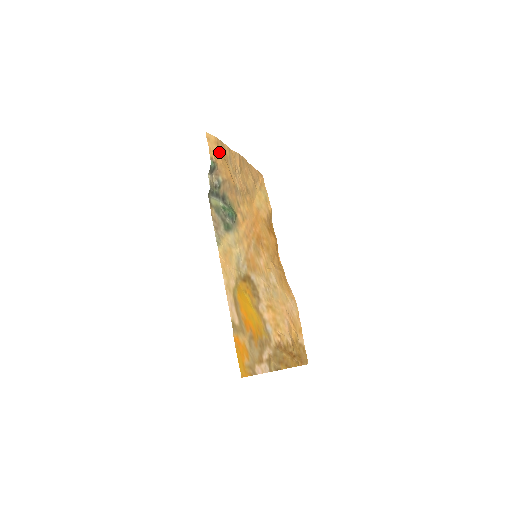
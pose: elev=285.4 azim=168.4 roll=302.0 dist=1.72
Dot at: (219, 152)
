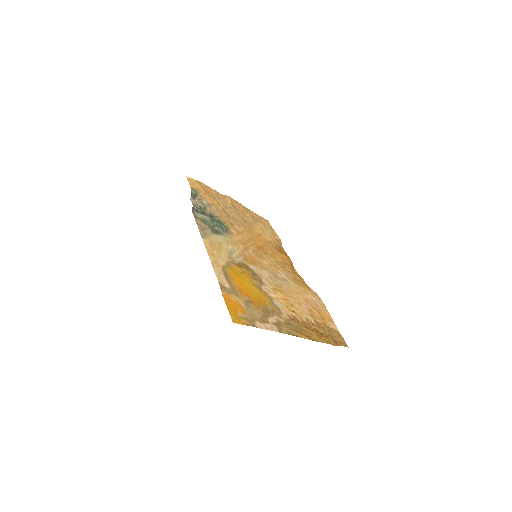
Dot at: (202, 188)
